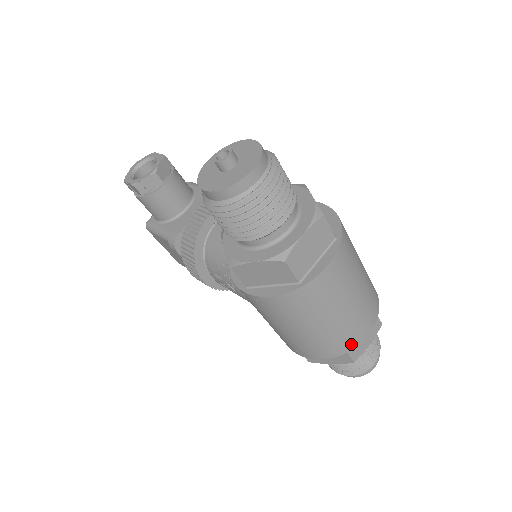
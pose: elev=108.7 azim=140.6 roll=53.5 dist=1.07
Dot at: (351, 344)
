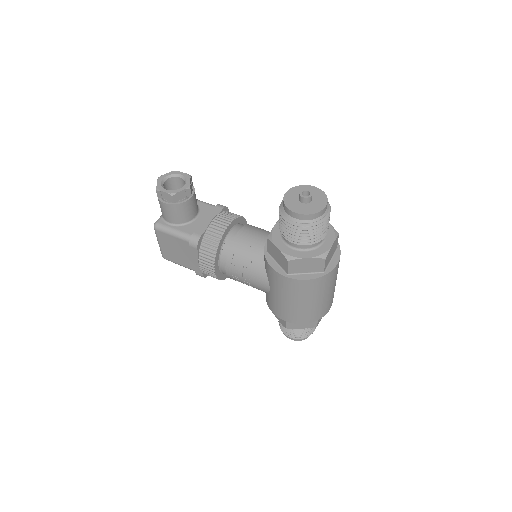
Dot at: (324, 313)
